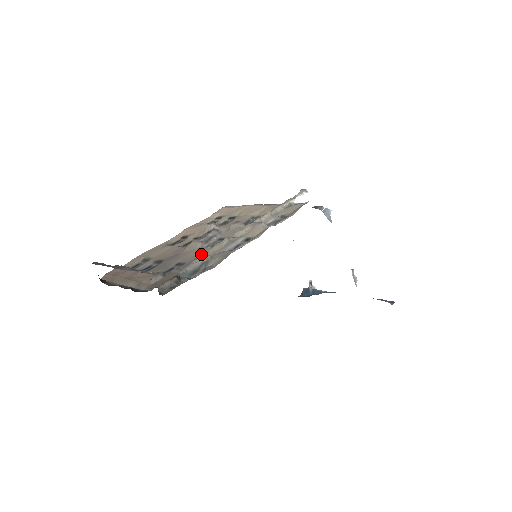
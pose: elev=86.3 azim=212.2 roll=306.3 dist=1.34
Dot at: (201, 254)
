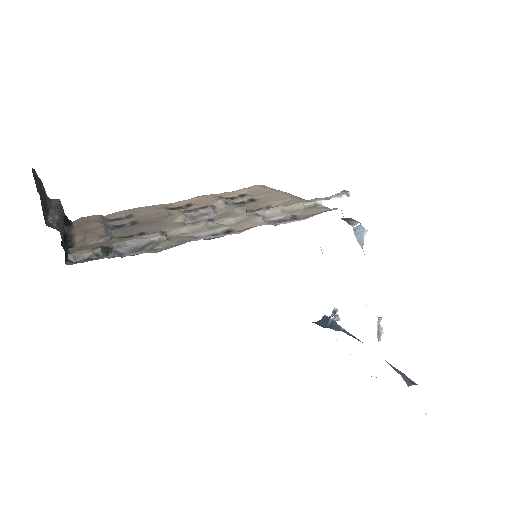
Dot at: (160, 230)
